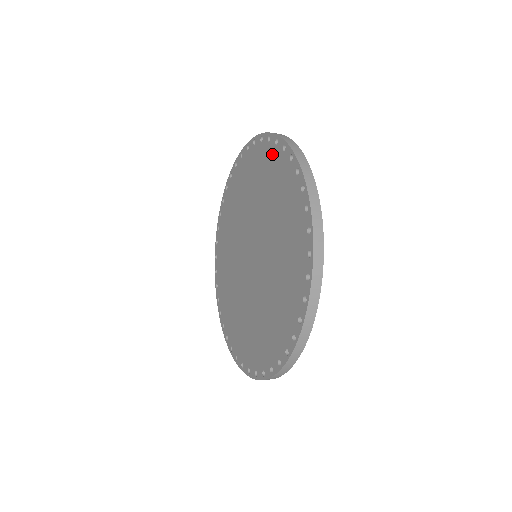
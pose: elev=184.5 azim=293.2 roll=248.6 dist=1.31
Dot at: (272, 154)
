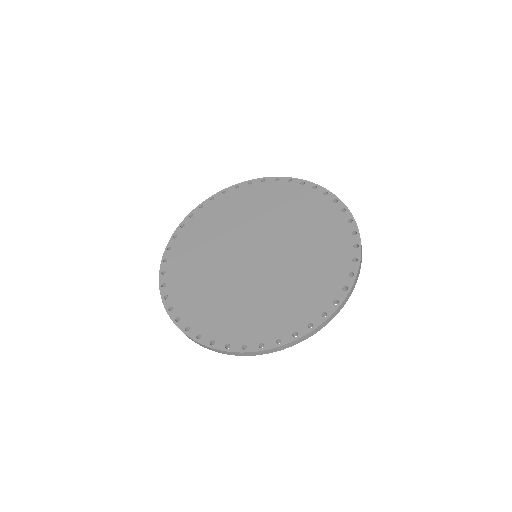
Dot at: (225, 199)
